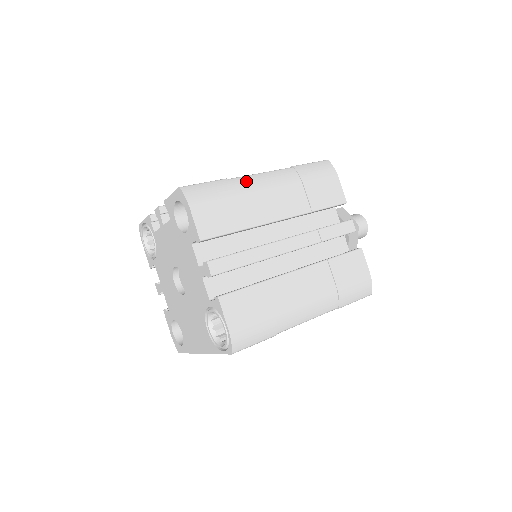
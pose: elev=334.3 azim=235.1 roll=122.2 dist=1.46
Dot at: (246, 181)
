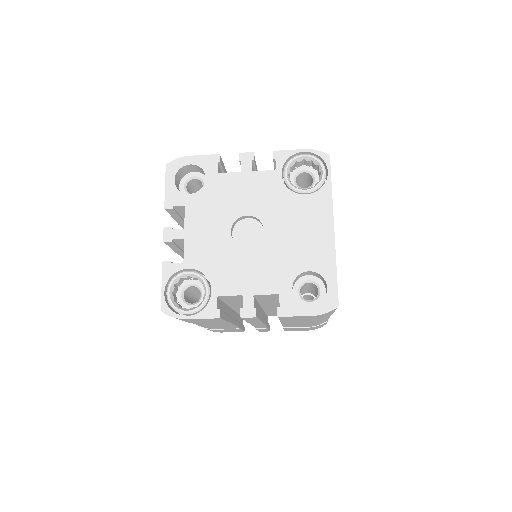
Dot at: occluded
